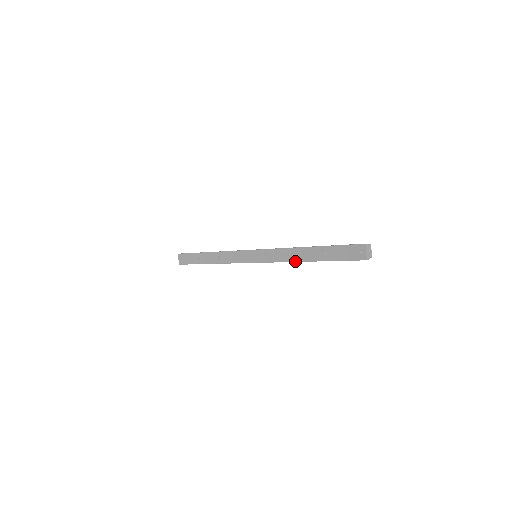
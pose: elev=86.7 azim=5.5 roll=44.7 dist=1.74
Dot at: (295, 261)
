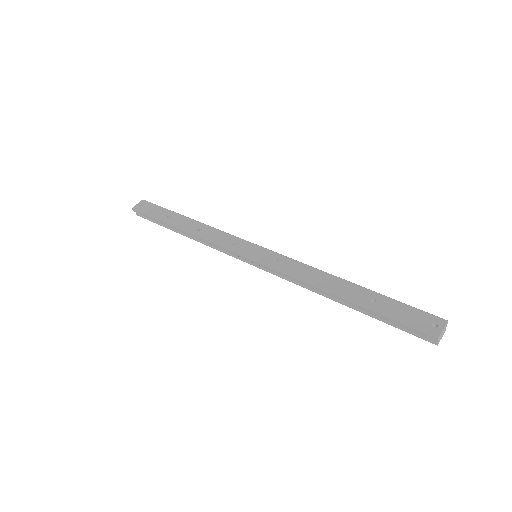
Dot at: (317, 285)
